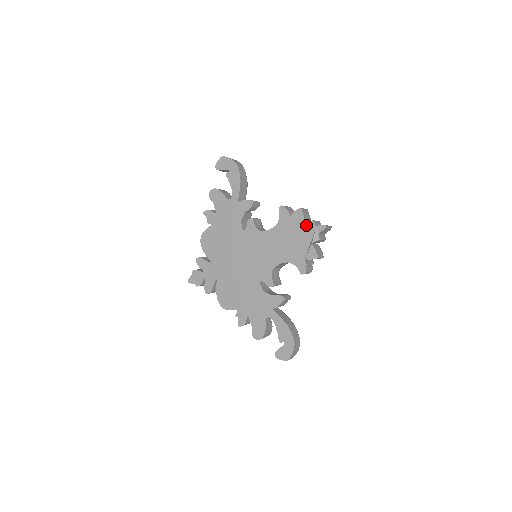
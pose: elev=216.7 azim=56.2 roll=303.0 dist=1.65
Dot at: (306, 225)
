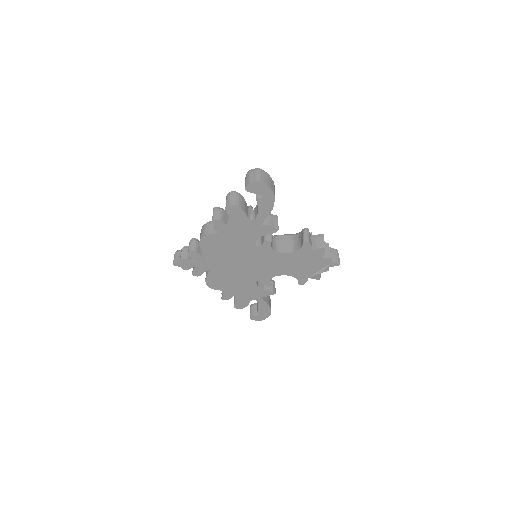
Dot at: (323, 260)
